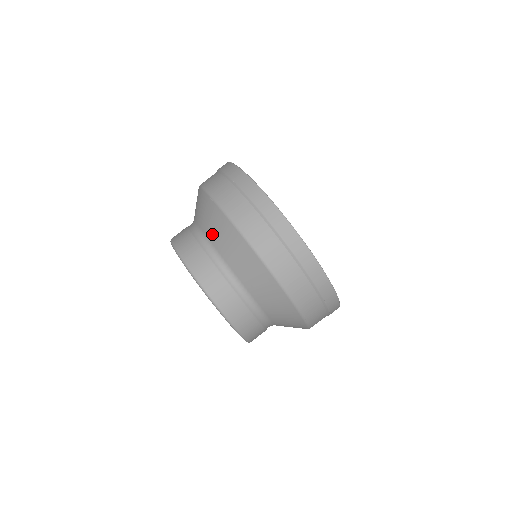
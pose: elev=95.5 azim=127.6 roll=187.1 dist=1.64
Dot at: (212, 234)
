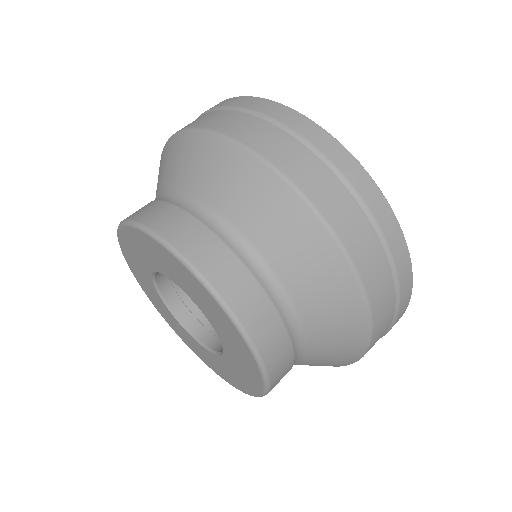
Dot at: occluded
